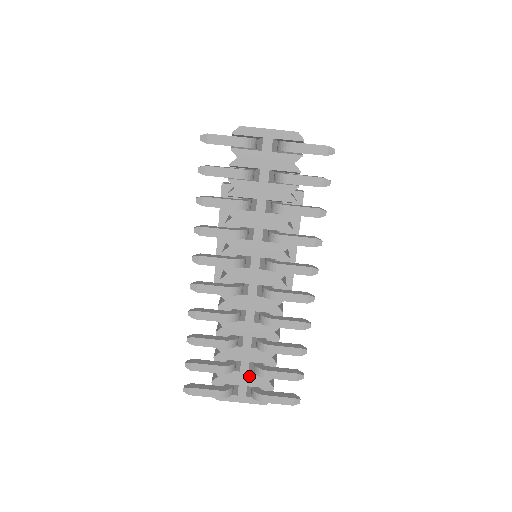
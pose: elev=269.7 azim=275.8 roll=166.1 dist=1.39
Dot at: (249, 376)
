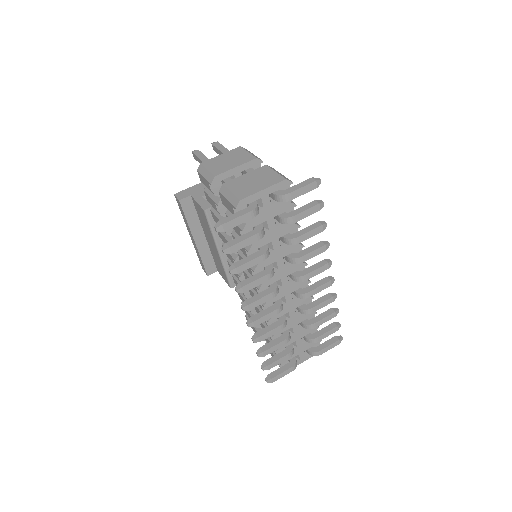
Dot at: (304, 345)
